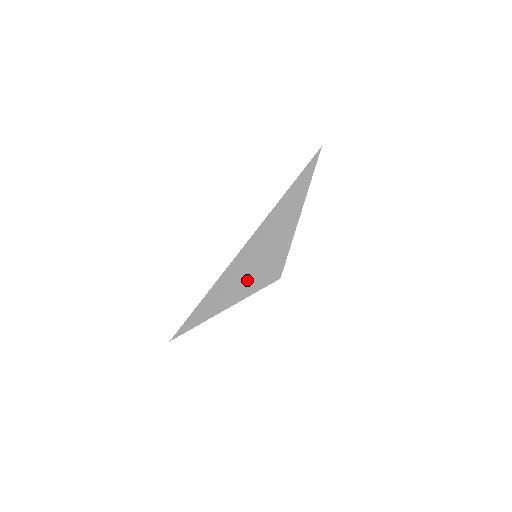
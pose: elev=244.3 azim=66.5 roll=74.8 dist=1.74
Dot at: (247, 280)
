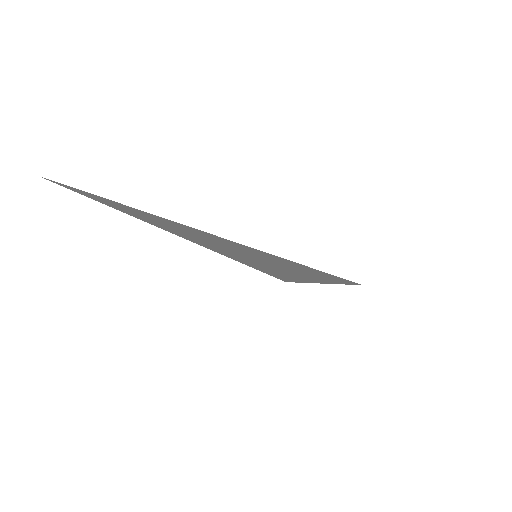
Dot at: (232, 251)
